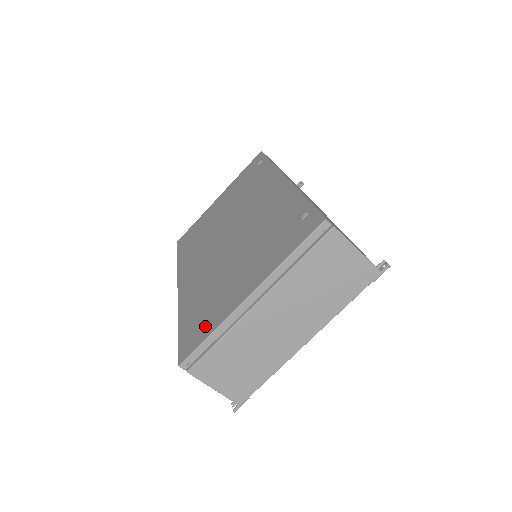
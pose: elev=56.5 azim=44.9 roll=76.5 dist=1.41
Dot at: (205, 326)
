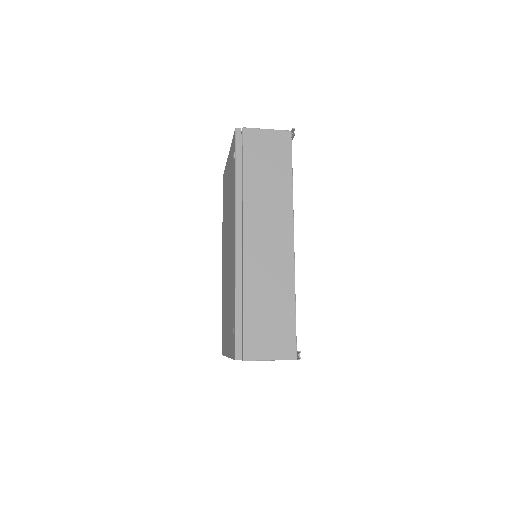
Dot at: occluded
